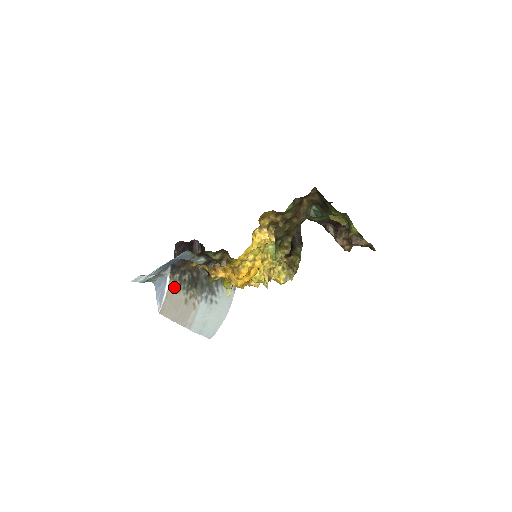
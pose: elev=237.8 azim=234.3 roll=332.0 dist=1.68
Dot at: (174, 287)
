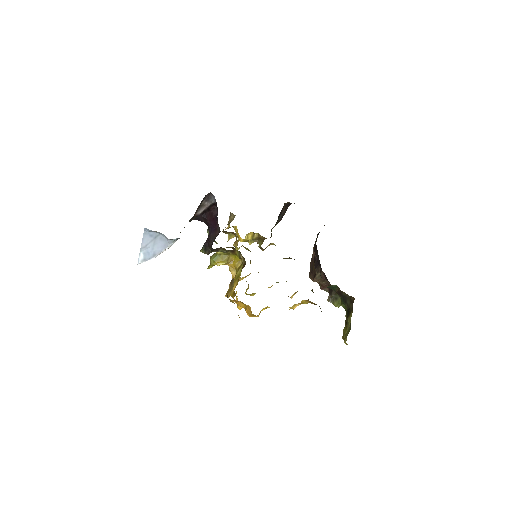
Dot at: occluded
